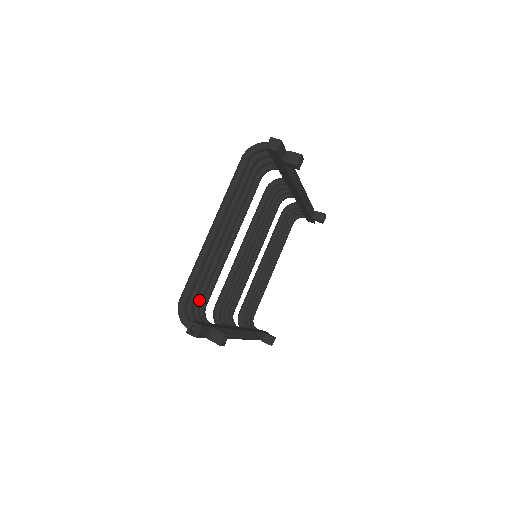
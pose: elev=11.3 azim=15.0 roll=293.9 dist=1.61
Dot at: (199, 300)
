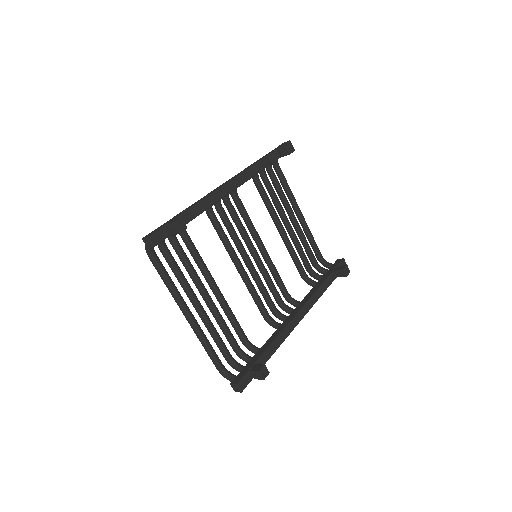
Dot at: (234, 347)
